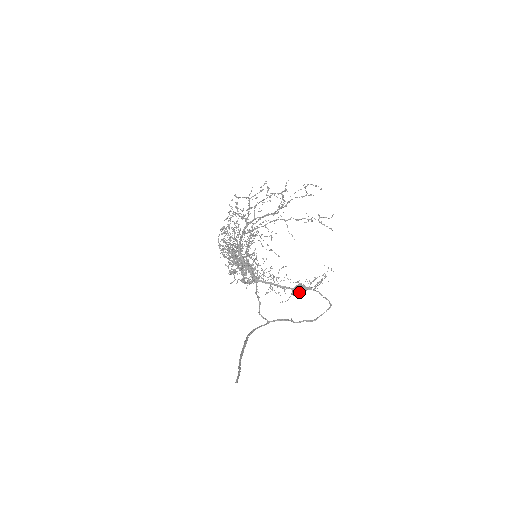
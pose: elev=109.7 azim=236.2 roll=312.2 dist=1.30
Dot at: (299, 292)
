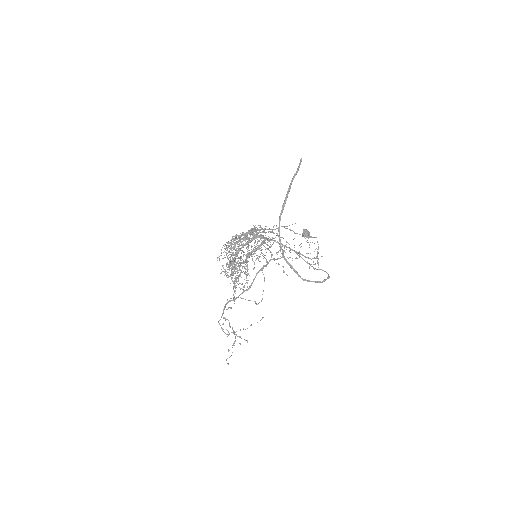
Dot at: (308, 231)
